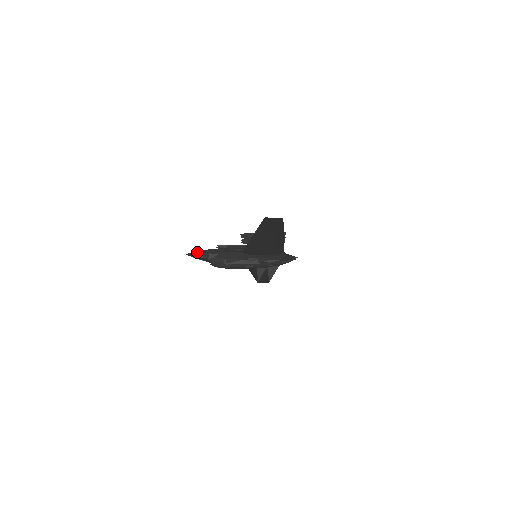
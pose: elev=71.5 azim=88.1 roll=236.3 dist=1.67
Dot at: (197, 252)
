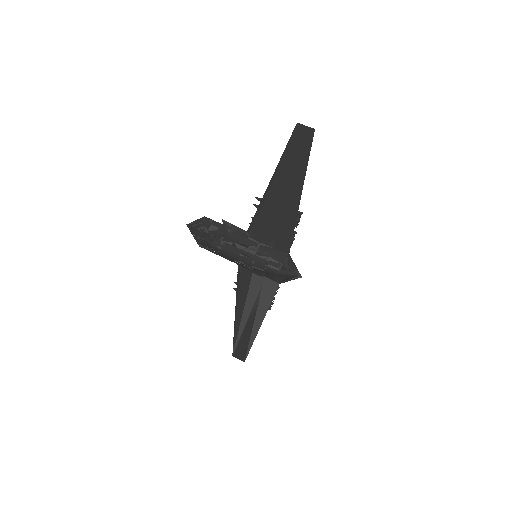
Dot at: (200, 221)
